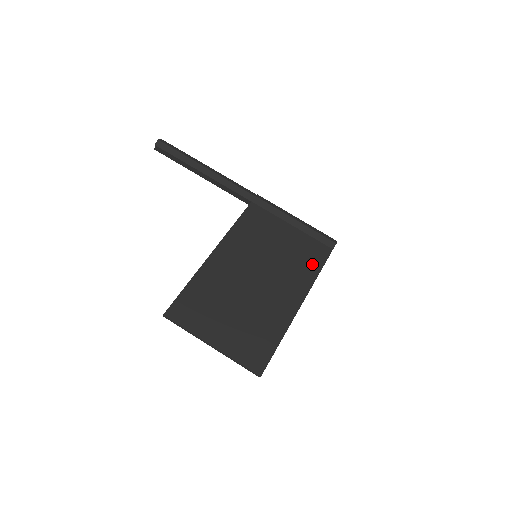
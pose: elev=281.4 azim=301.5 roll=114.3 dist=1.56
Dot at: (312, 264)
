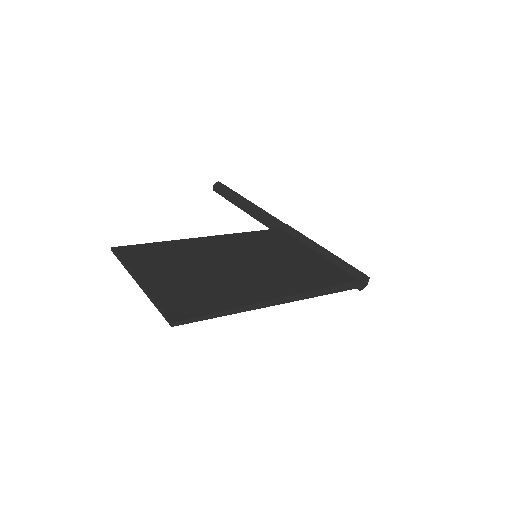
Dot at: (322, 279)
